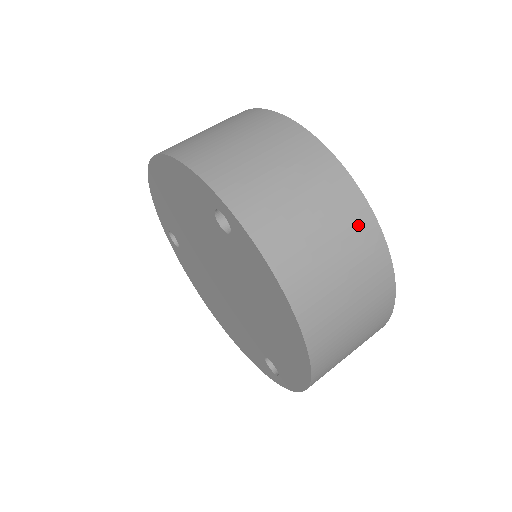
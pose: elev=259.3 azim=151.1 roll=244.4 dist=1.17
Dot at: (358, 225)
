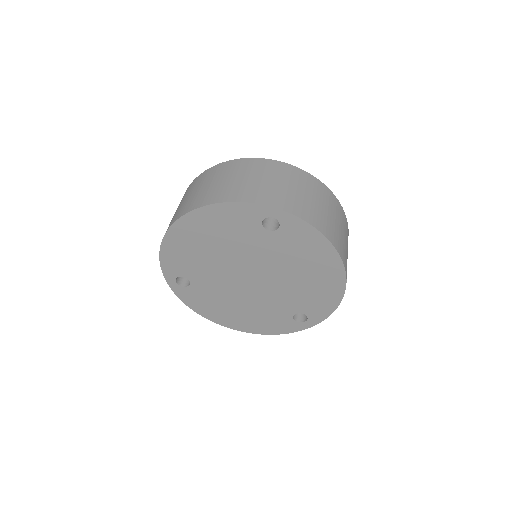
Dot at: (328, 196)
